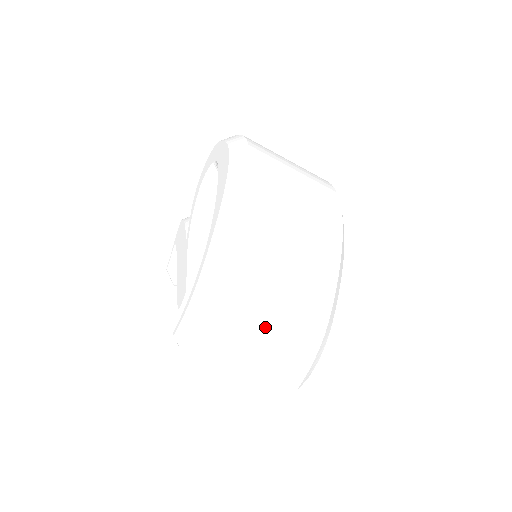
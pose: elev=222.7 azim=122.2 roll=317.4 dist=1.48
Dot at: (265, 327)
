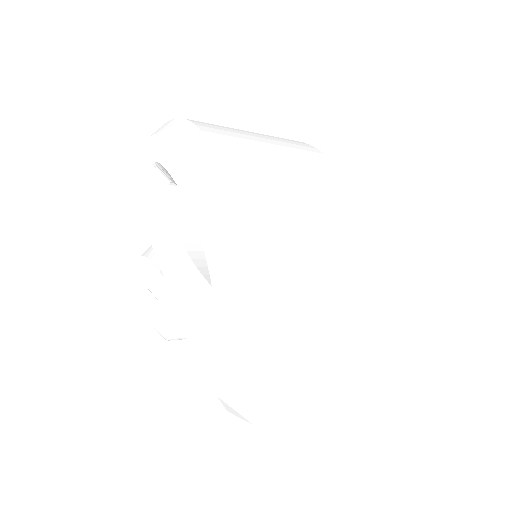
Dot at: (331, 329)
